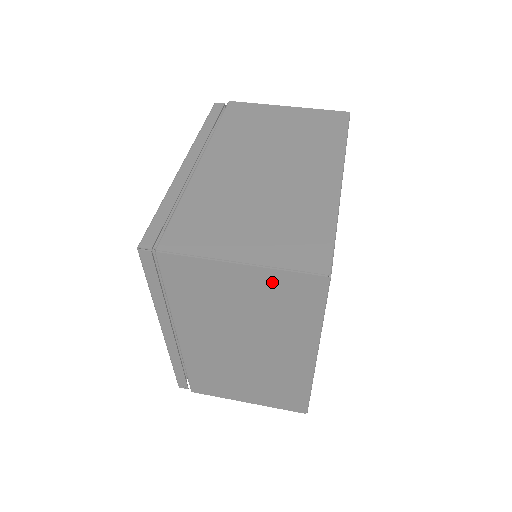
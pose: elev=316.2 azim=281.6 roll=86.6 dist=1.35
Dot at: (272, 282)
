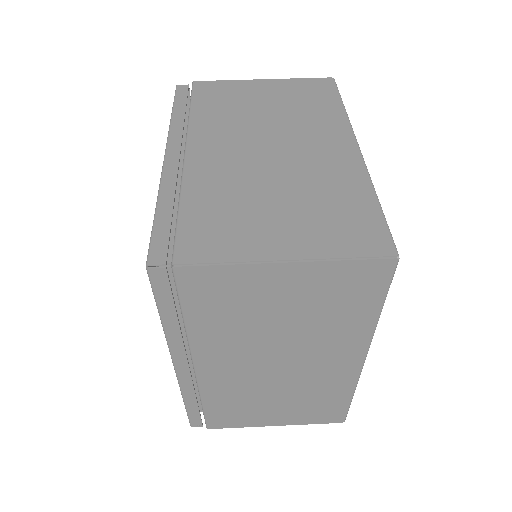
Dot at: (325, 278)
